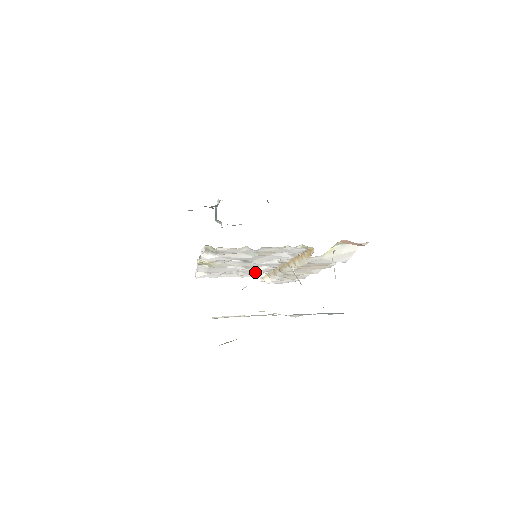
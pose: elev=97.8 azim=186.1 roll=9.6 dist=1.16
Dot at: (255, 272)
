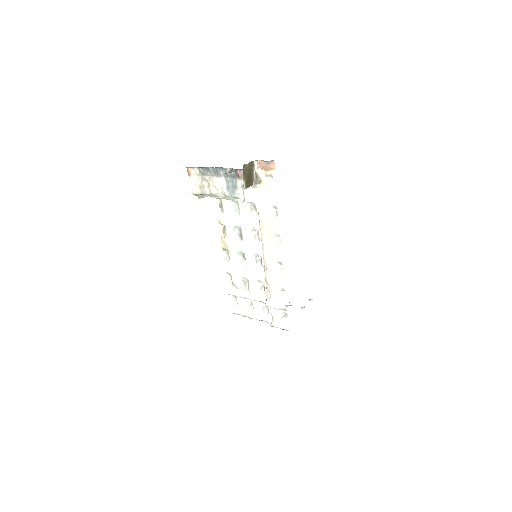
Dot at: (260, 292)
